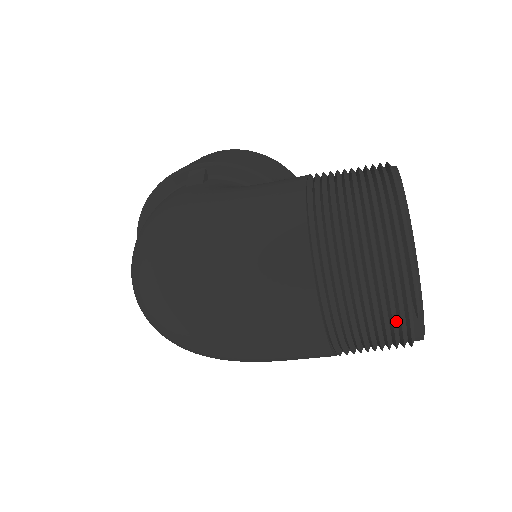
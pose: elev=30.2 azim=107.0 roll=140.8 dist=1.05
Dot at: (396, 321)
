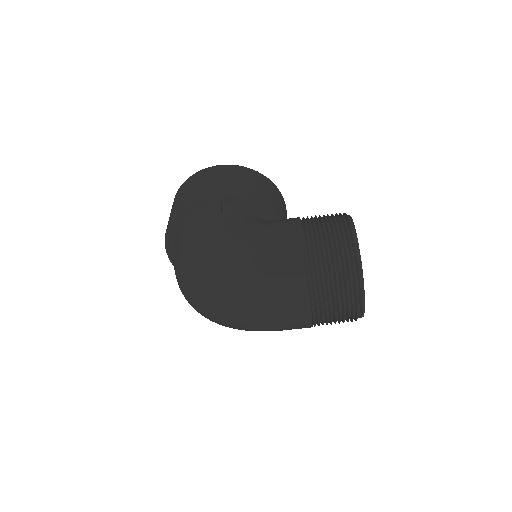
Dot at: (350, 315)
